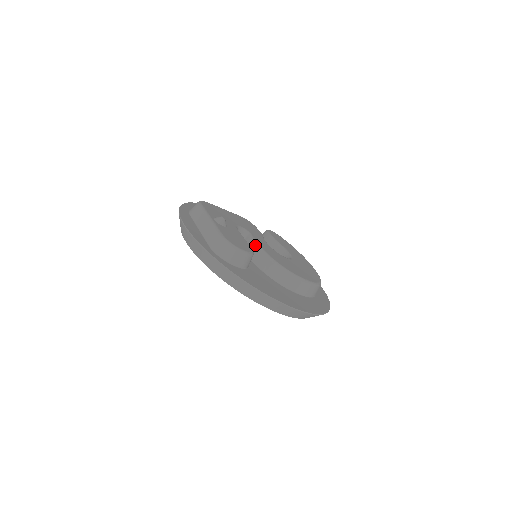
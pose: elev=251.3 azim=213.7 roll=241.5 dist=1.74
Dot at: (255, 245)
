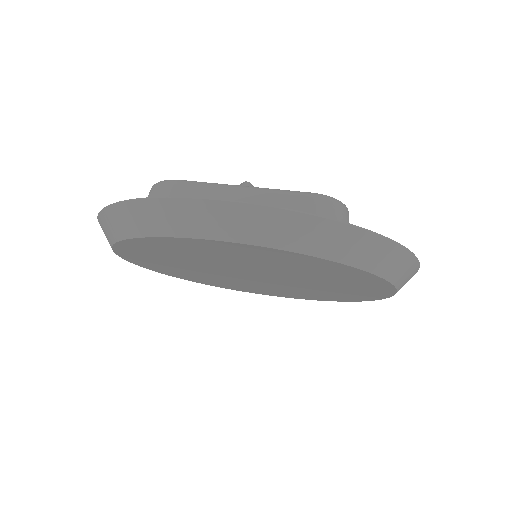
Dot at: occluded
